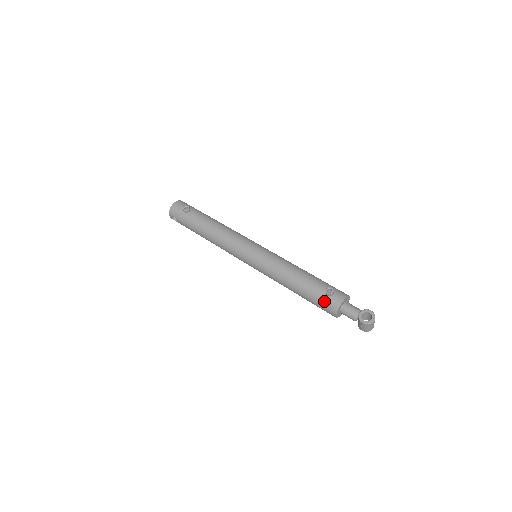
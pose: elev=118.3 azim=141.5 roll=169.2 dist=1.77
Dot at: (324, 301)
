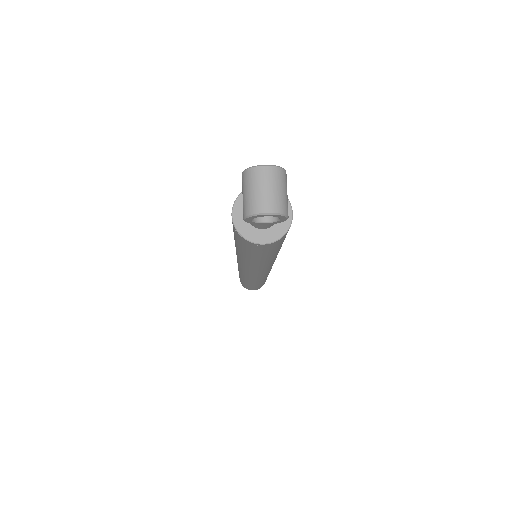
Dot at: occluded
